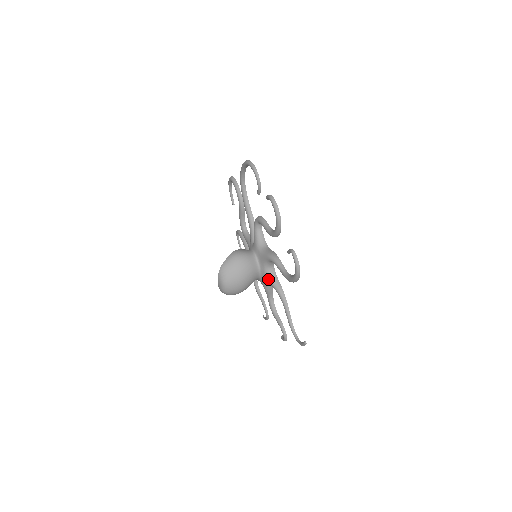
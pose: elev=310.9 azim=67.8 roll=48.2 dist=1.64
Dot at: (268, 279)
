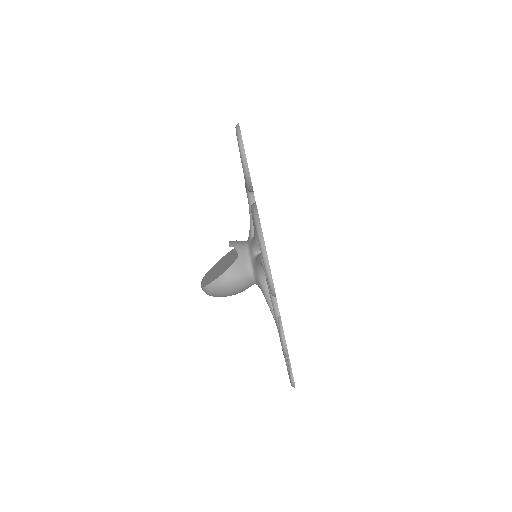
Dot at: occluded
